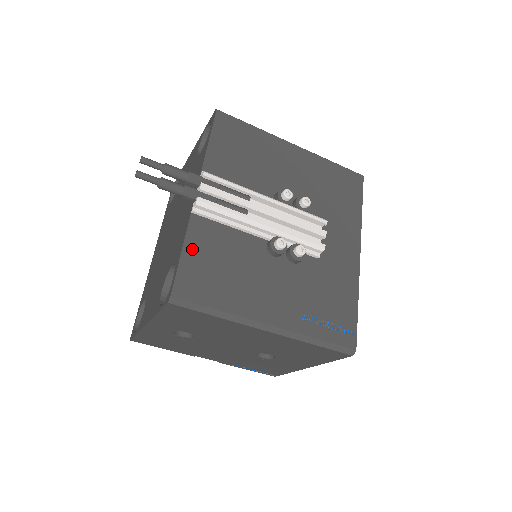
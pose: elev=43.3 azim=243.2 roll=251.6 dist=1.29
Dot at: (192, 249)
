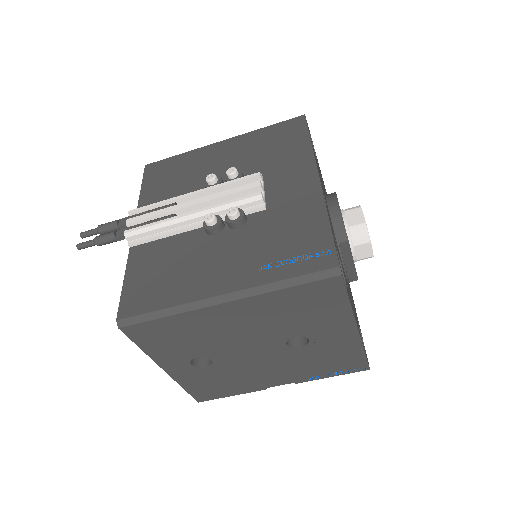
Dot at: (133, 274)
